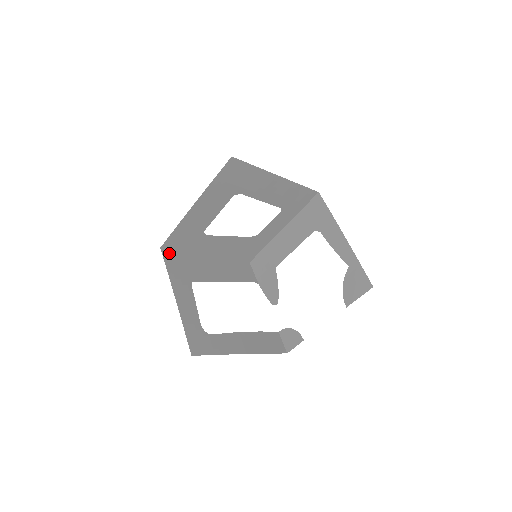
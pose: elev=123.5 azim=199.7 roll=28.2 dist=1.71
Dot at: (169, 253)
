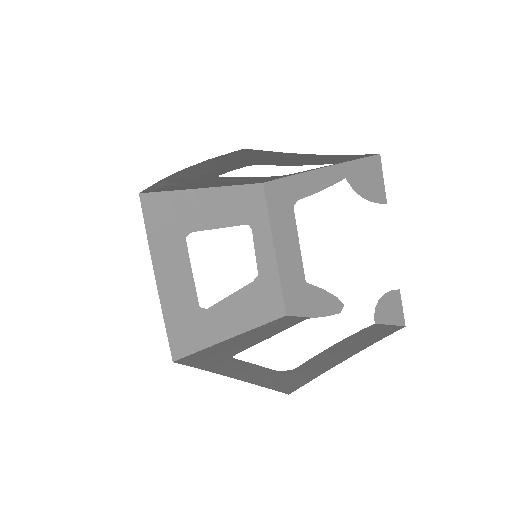
Dot at: (187, 359)
